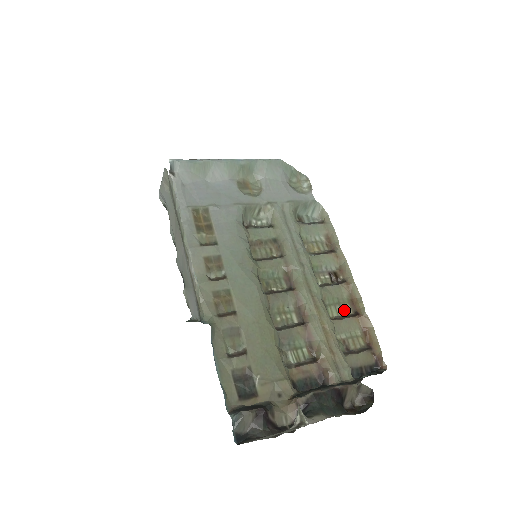
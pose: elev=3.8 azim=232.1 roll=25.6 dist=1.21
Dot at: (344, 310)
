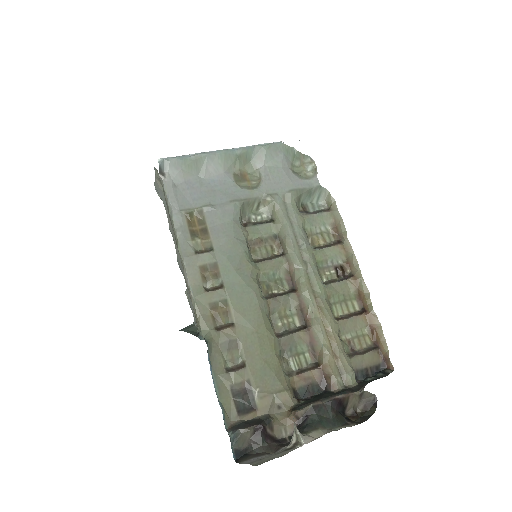
Dot at: (350, 307)
